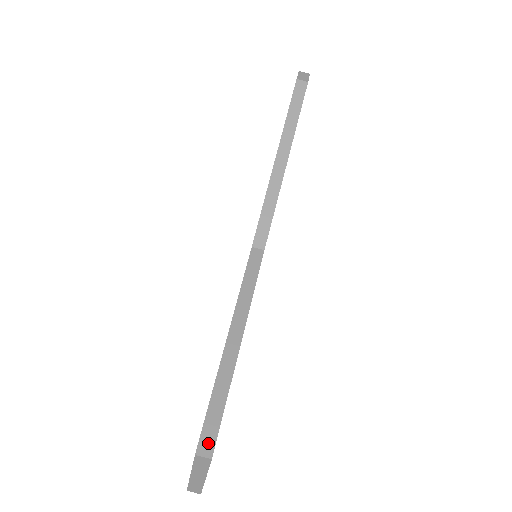
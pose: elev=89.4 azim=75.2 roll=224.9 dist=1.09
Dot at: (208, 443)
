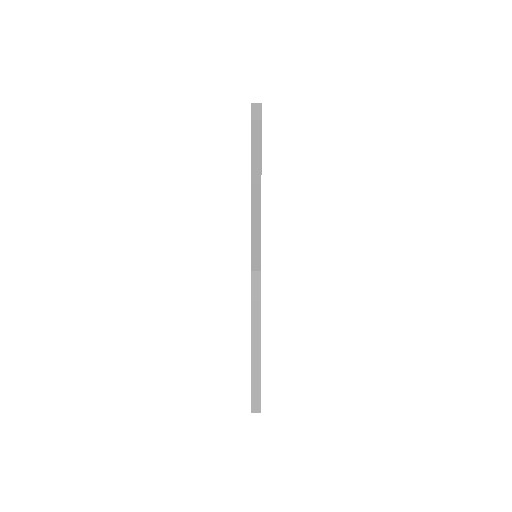
Dot at: (256, 406)
